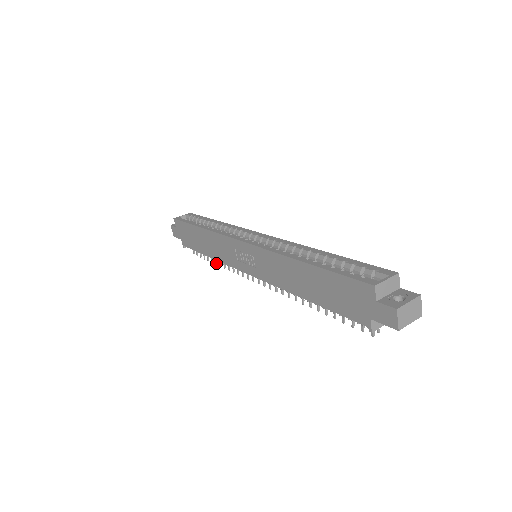
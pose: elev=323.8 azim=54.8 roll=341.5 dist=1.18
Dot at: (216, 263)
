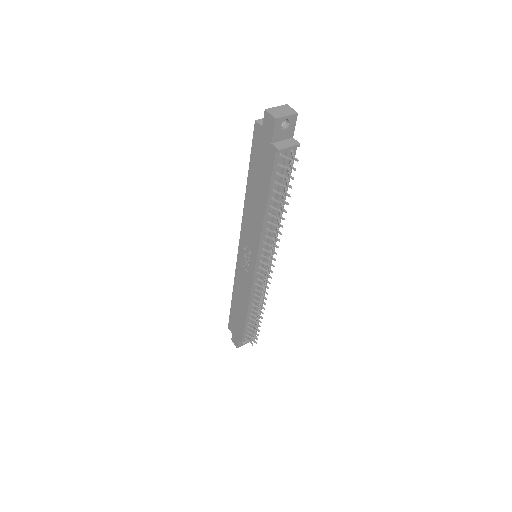
Dot at: (257, 319)
